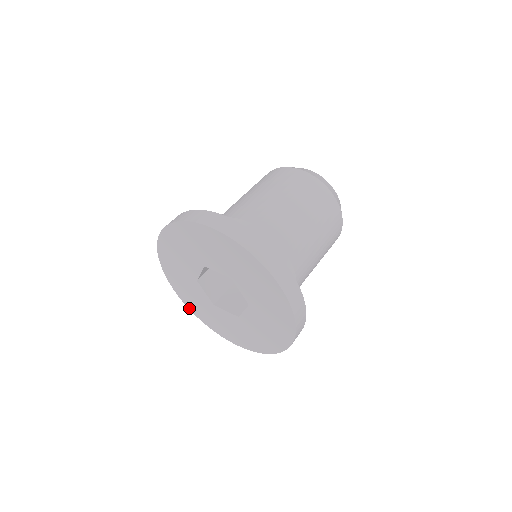
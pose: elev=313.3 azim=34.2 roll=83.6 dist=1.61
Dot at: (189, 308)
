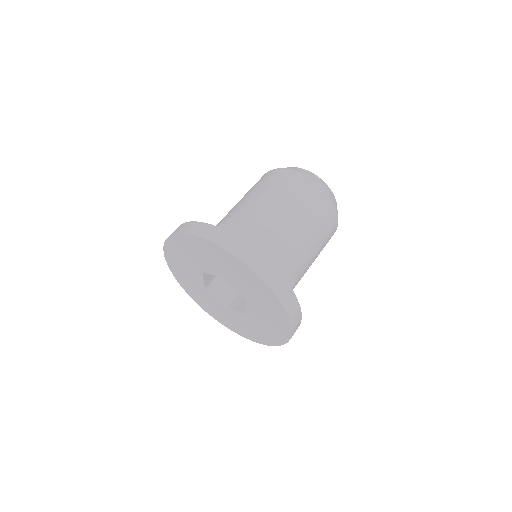
Dot at: (171, 269)
